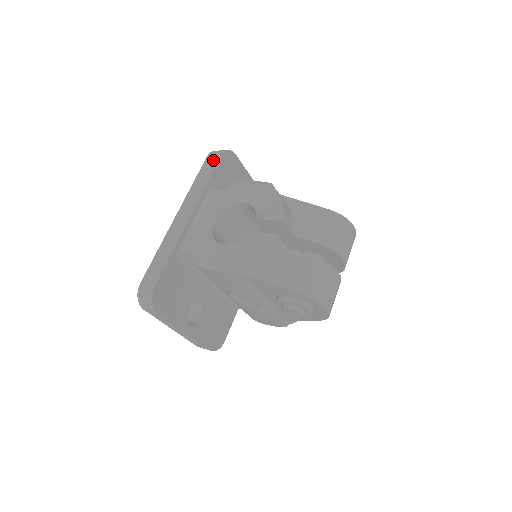
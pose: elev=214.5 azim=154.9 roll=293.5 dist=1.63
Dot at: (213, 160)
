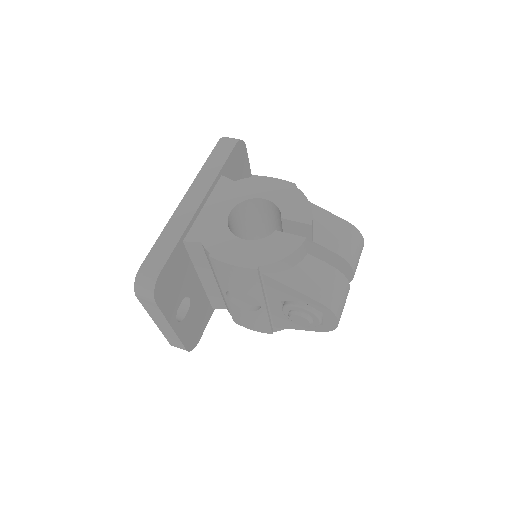
Dot at: (226, 146)
